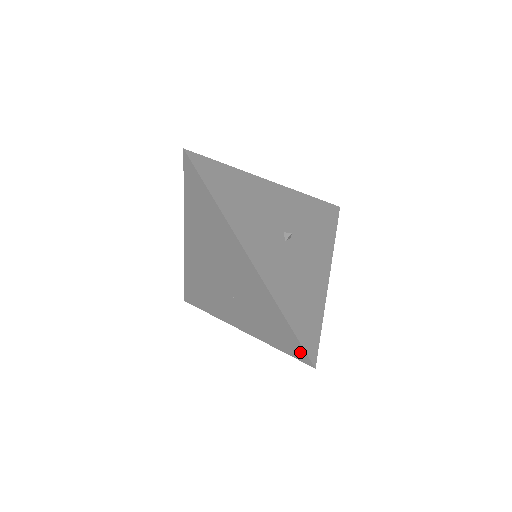
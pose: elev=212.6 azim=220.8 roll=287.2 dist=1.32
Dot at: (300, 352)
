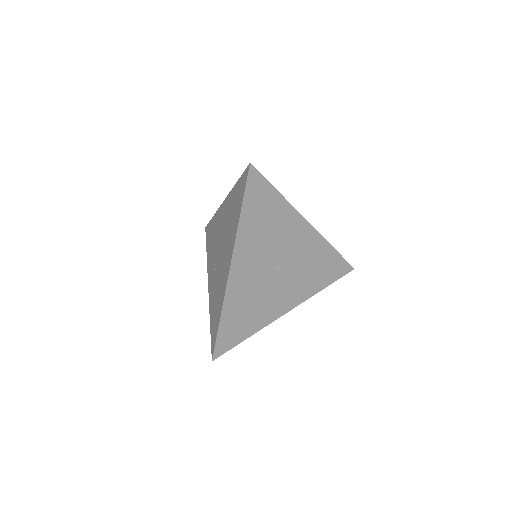
Dot at: (213, 344)
